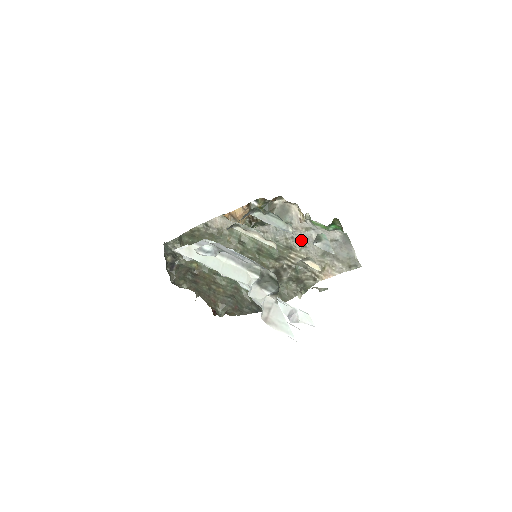
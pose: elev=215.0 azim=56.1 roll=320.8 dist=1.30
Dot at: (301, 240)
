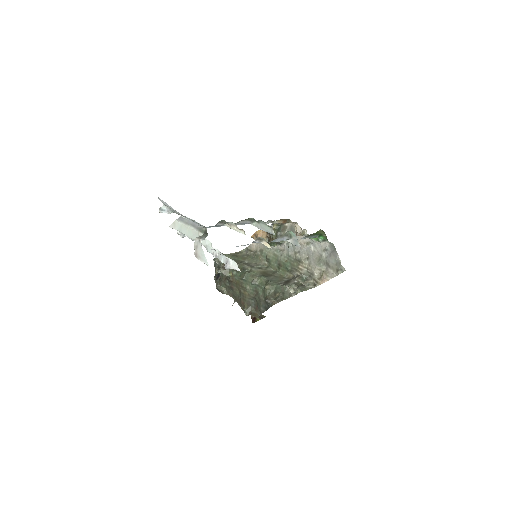
Dot at: (305, 253)
